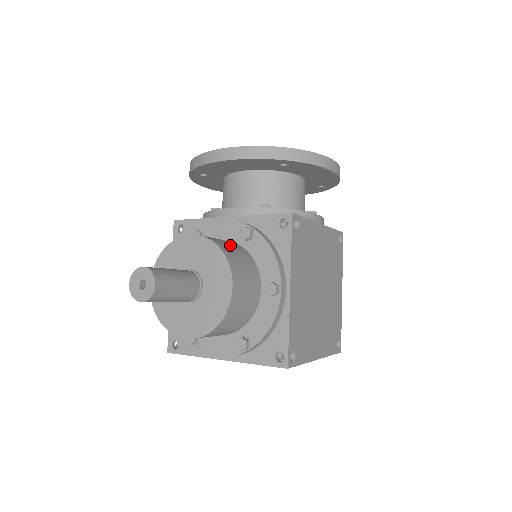
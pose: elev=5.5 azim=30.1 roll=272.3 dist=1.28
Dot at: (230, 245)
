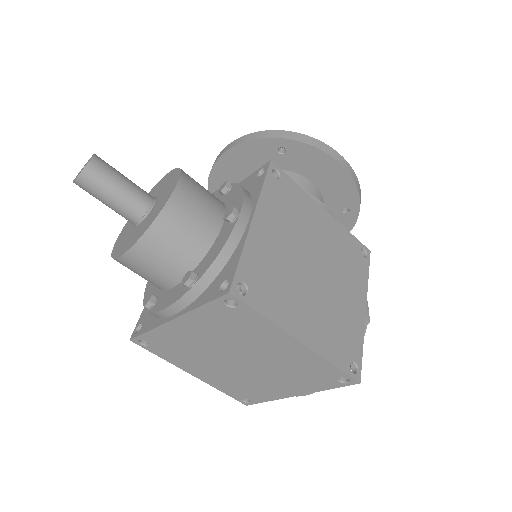
Dot at: occluded
